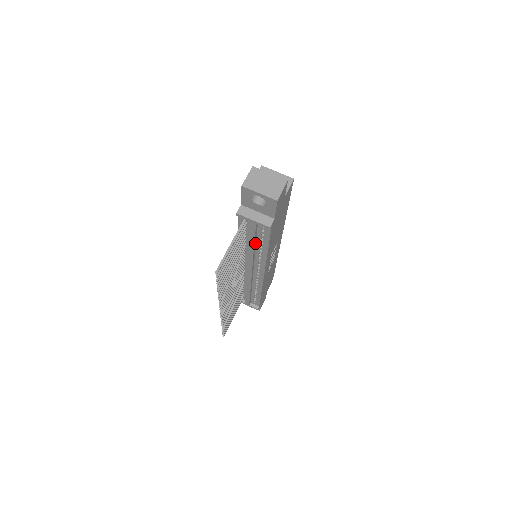
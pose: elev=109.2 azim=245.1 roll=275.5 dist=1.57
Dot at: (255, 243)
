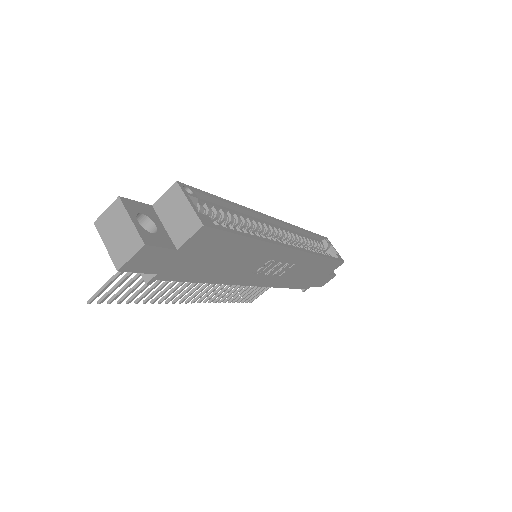
Dot at: occluded
